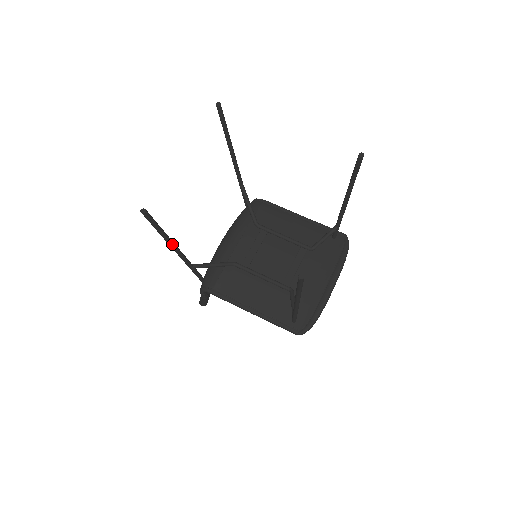
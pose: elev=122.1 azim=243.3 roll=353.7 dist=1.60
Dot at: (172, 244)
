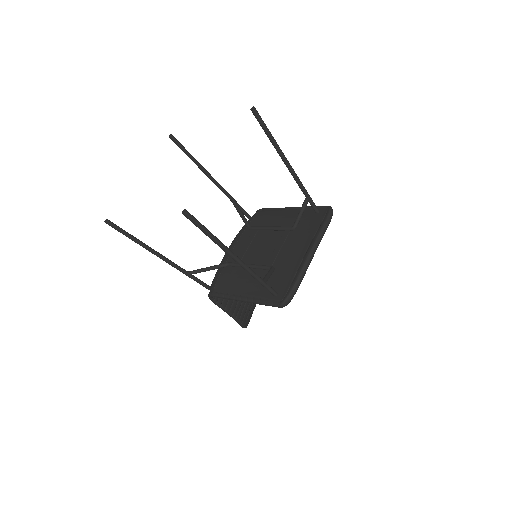
Dot at: (151, 250)
